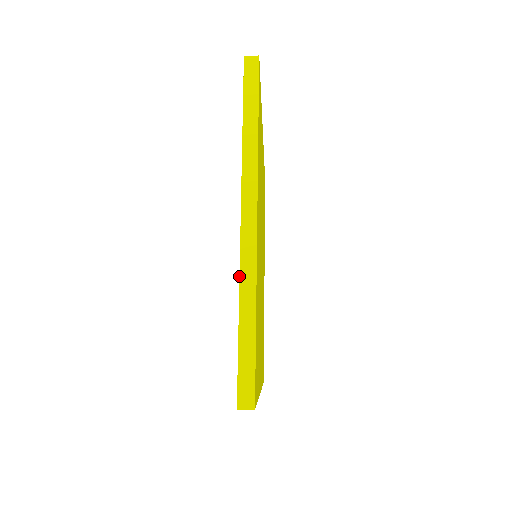
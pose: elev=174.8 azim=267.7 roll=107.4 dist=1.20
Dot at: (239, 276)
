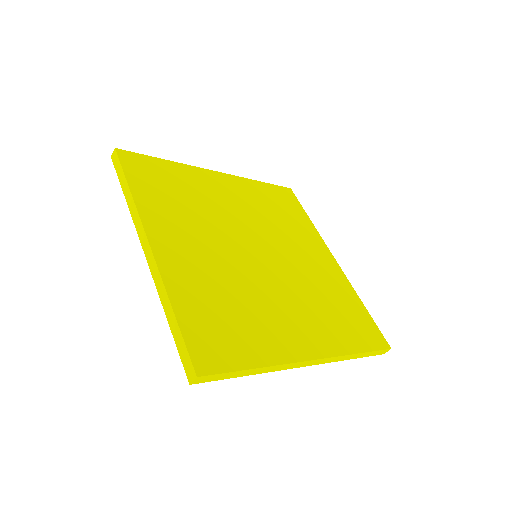
Dot at: occluded
